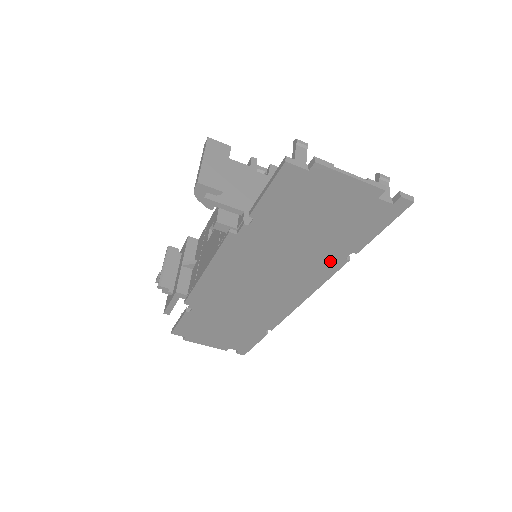
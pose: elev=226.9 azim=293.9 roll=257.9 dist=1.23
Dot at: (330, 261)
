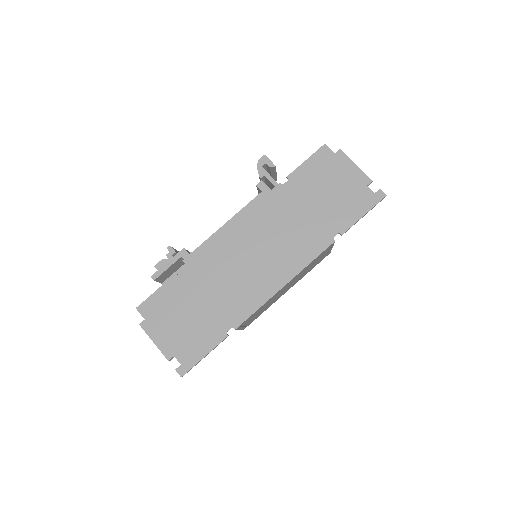
Dot at: (322, 238)
